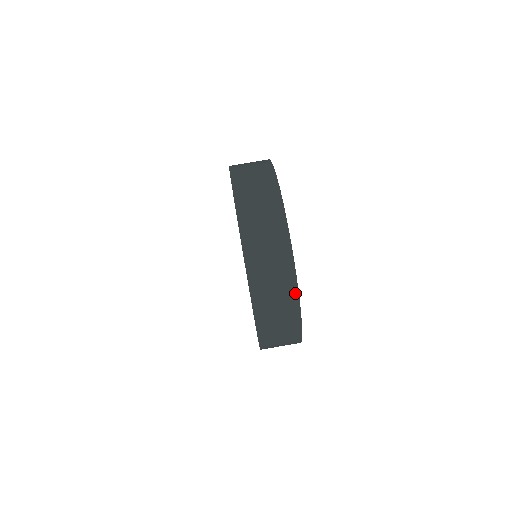
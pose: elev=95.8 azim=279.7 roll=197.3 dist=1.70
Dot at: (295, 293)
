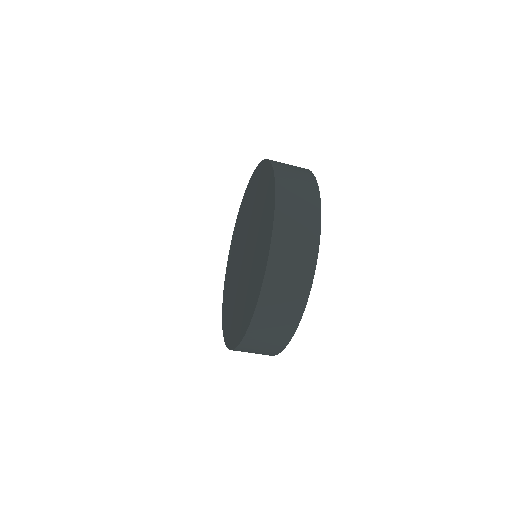
Dot at: occluded
